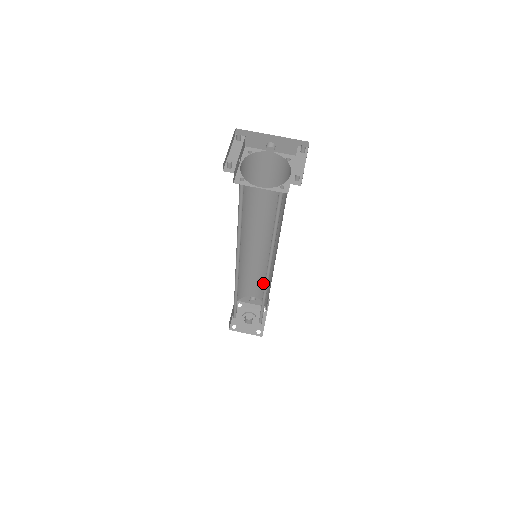
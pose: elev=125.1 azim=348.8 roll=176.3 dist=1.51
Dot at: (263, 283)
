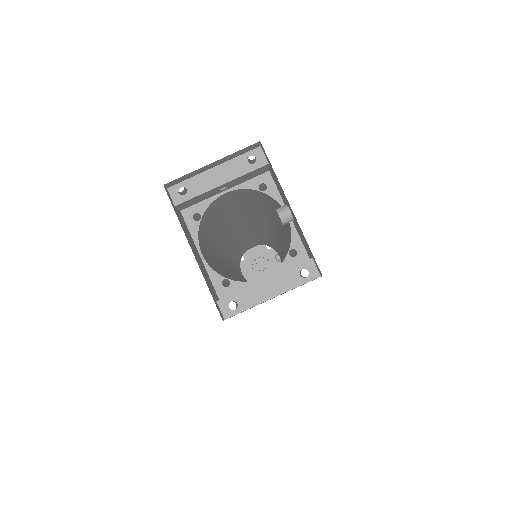
Dot at: occluded
